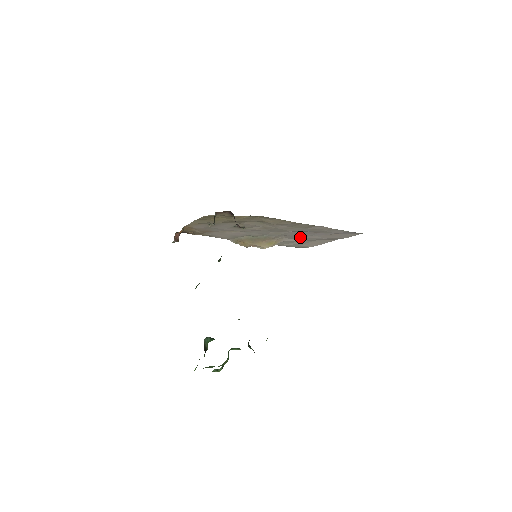
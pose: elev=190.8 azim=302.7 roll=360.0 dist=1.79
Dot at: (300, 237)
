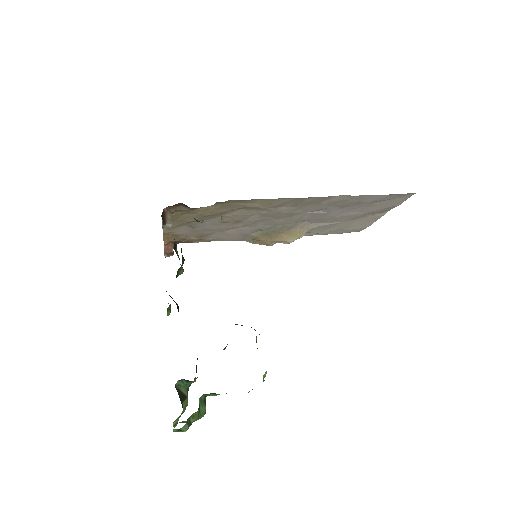
Dot at: (329, 218)
